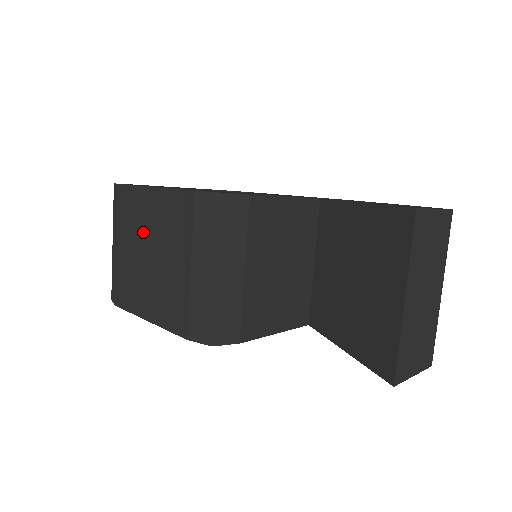
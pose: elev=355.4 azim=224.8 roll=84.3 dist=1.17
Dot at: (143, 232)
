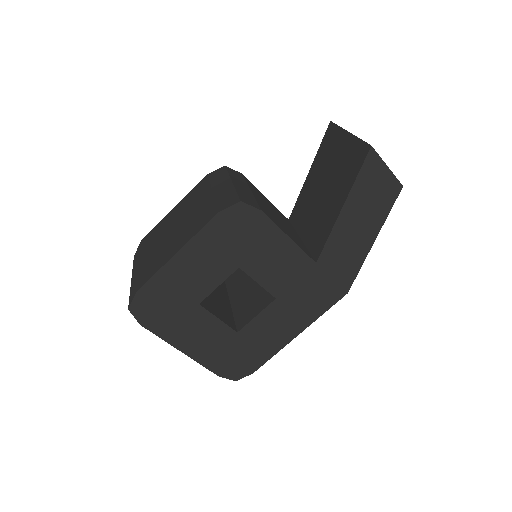
Dot at: (167, 228)
